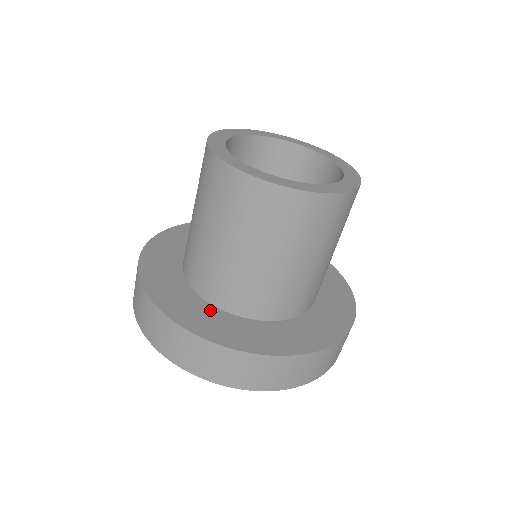
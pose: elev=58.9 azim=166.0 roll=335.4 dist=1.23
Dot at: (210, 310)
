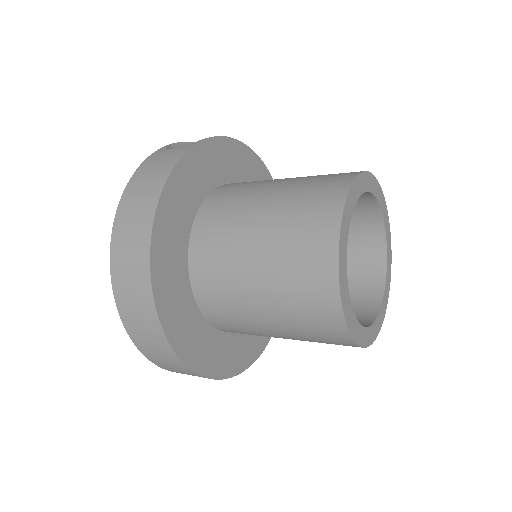
Dot at: (216, 338)
